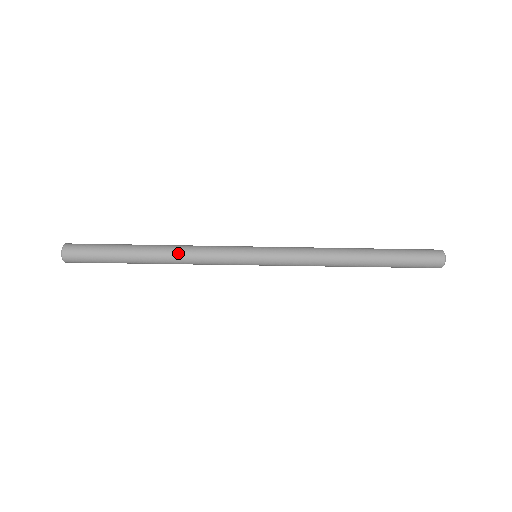
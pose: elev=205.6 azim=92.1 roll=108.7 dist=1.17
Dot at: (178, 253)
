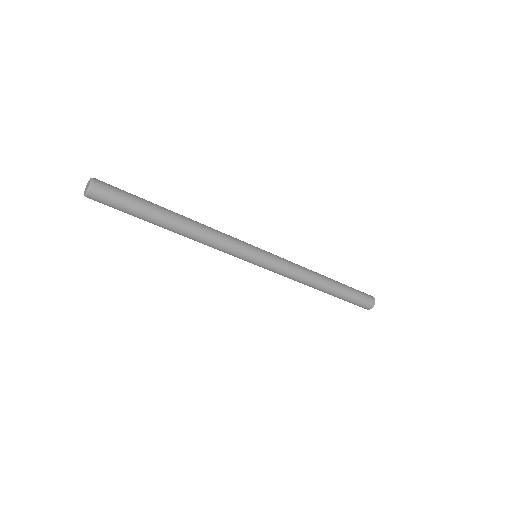
Dot at: (198, 236)
